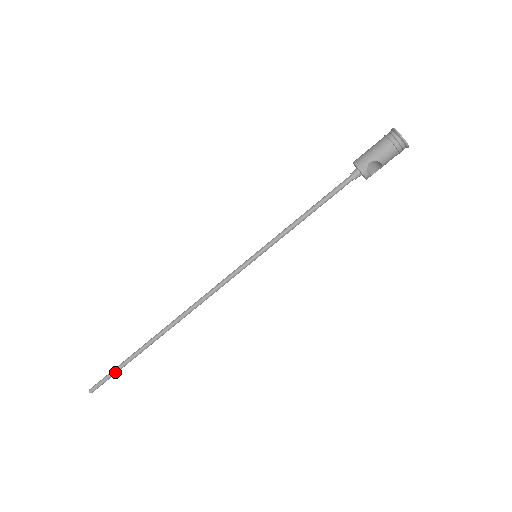
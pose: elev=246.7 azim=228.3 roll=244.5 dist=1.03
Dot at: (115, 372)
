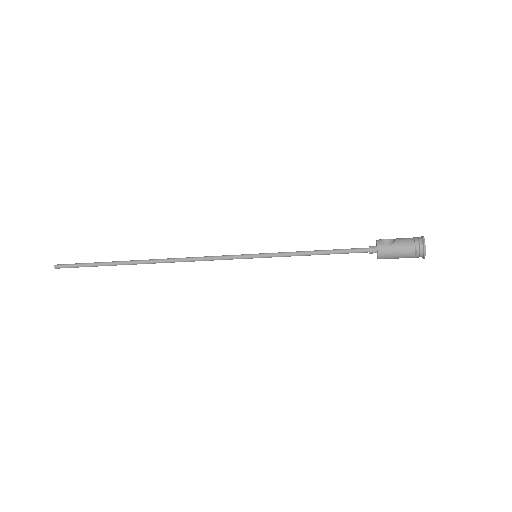
Dot at: occluded
